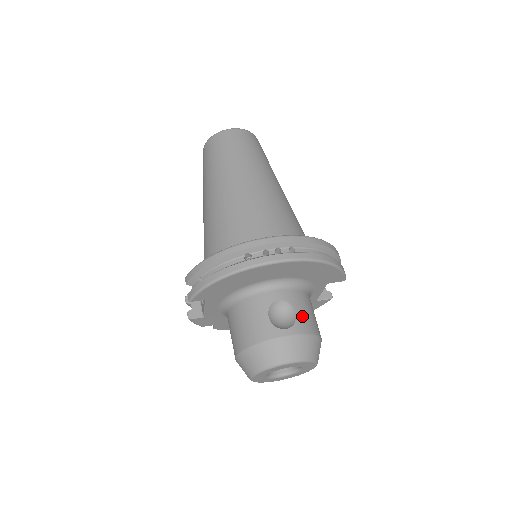
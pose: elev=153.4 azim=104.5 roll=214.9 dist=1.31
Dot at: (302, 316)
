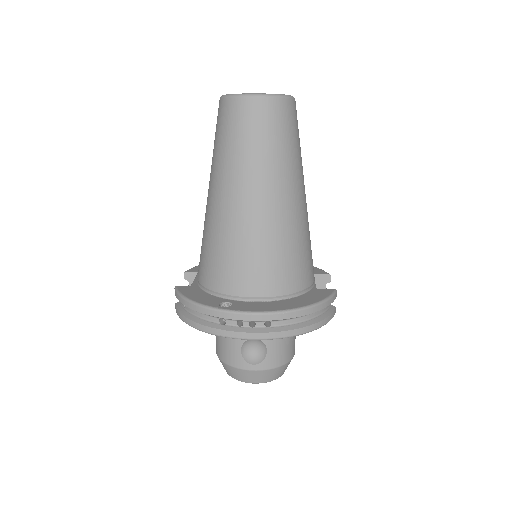
Dot at: (273, 353)
